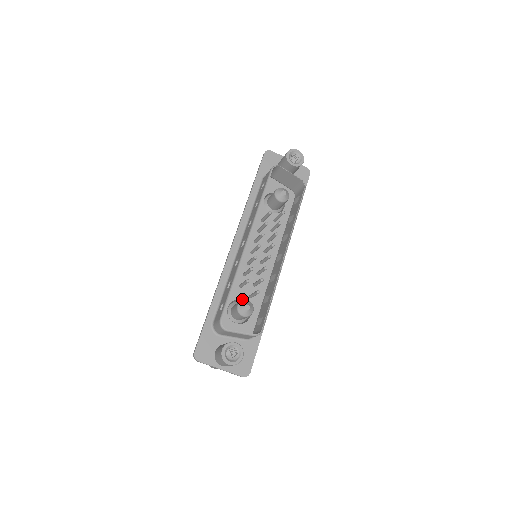
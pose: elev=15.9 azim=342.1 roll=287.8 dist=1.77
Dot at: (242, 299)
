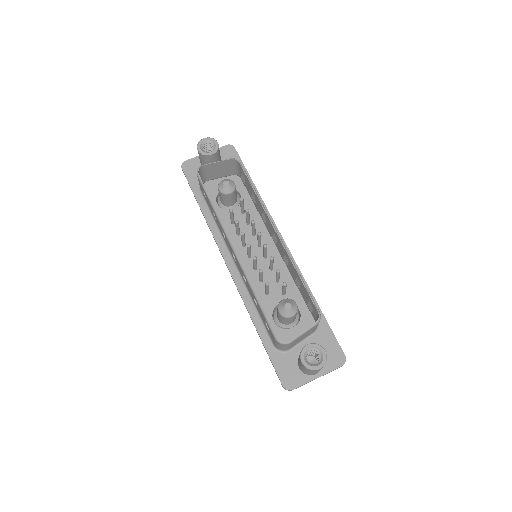
Dot at: occluded
